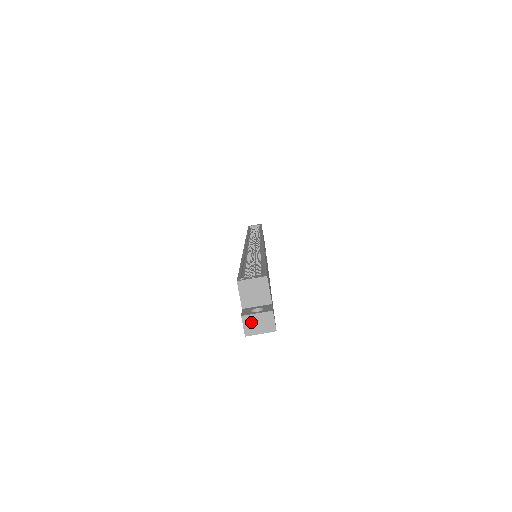
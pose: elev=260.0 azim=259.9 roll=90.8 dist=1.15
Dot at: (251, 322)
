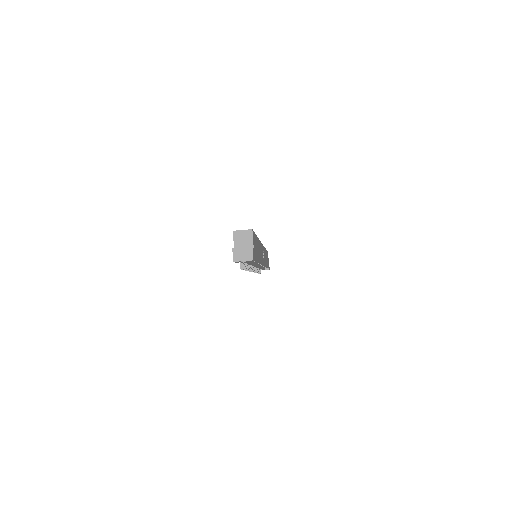
Dot at: (238, 253)
